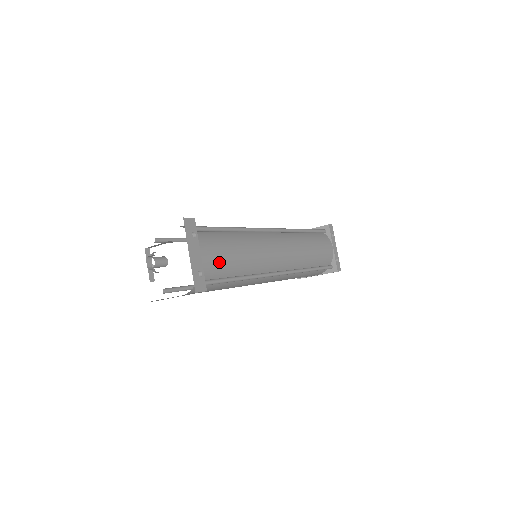
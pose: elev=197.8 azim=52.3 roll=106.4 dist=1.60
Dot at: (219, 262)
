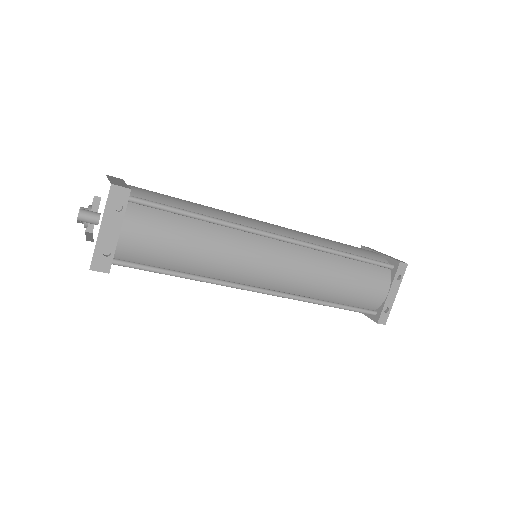
Dot at: (150, 248)
